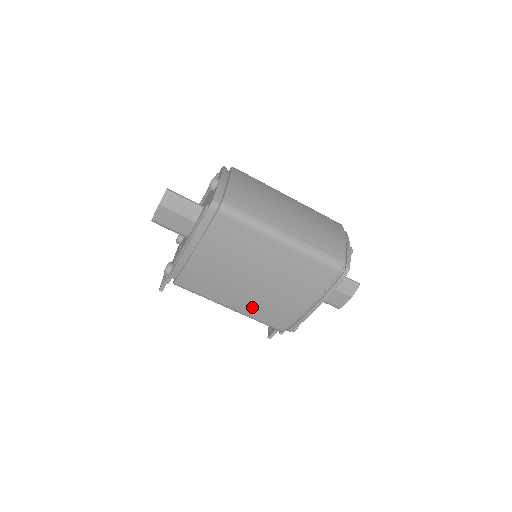
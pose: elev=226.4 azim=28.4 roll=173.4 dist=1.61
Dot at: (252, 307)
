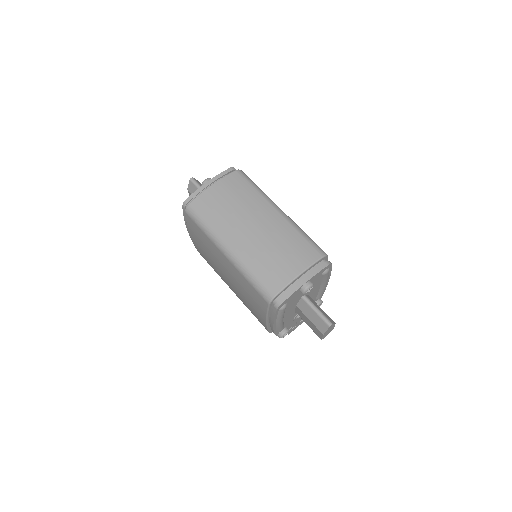
Dot at: (240, 299)
